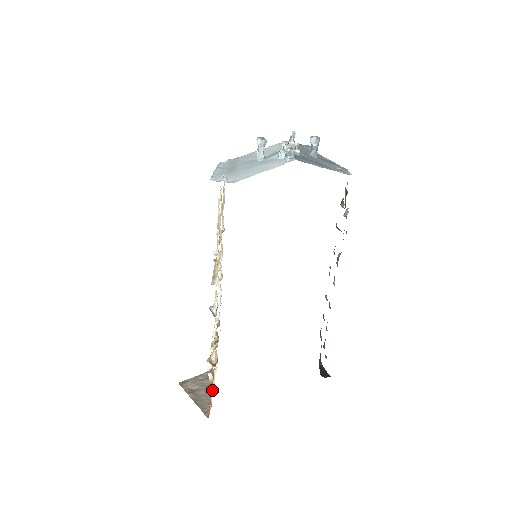
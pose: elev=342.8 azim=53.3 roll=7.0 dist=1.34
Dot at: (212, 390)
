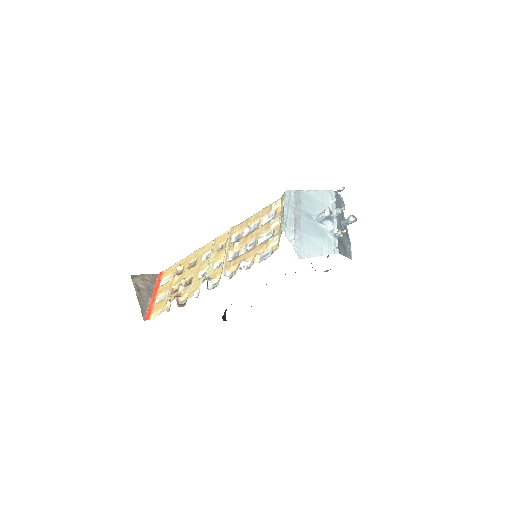
Dot at: (156, 301)
